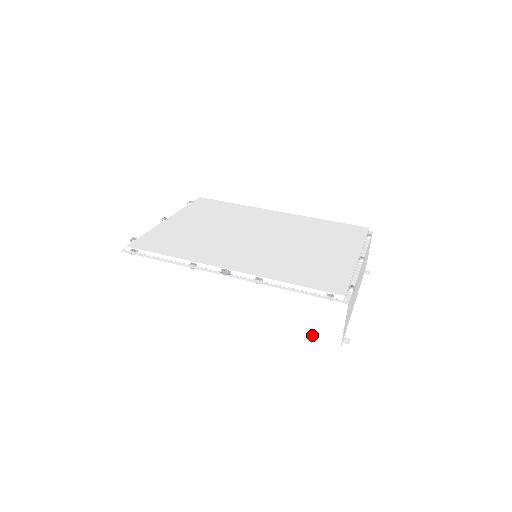
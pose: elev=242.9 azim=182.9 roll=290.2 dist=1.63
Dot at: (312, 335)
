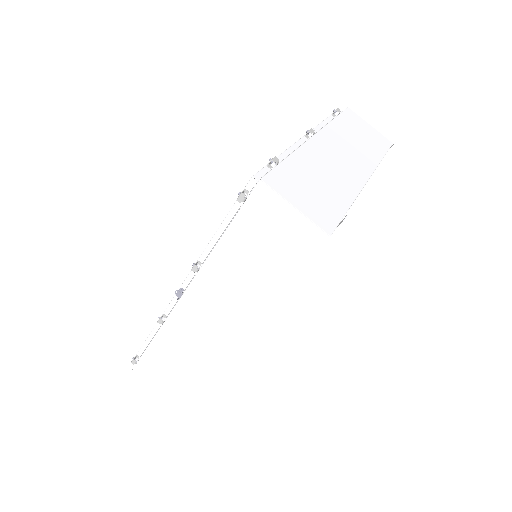
Dot at: (293, 259)
